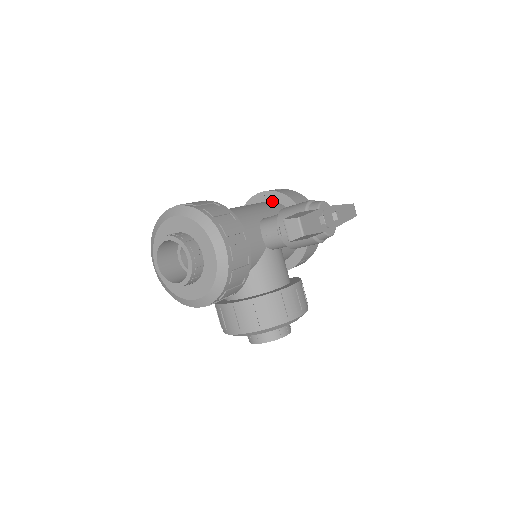
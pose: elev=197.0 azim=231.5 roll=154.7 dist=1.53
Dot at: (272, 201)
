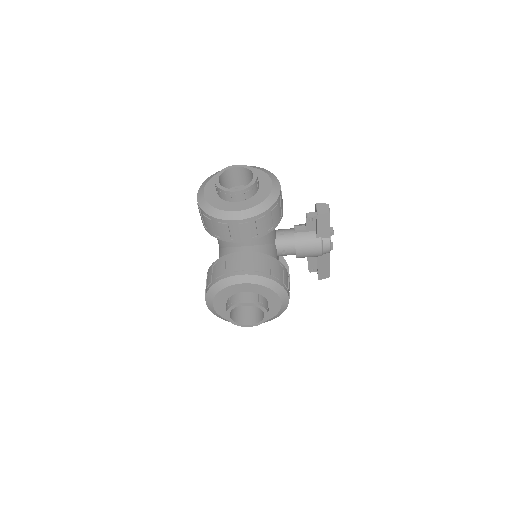
Dot at: occluded
